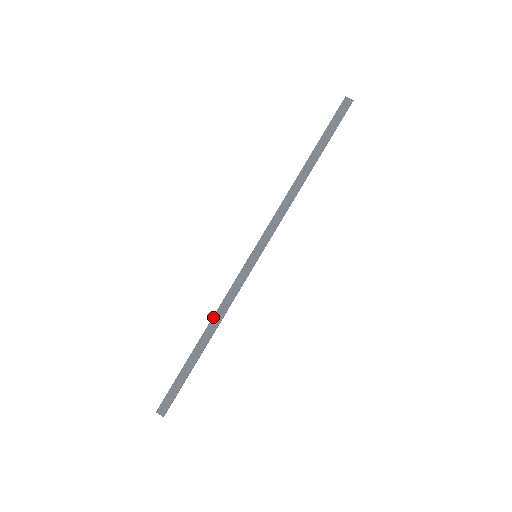
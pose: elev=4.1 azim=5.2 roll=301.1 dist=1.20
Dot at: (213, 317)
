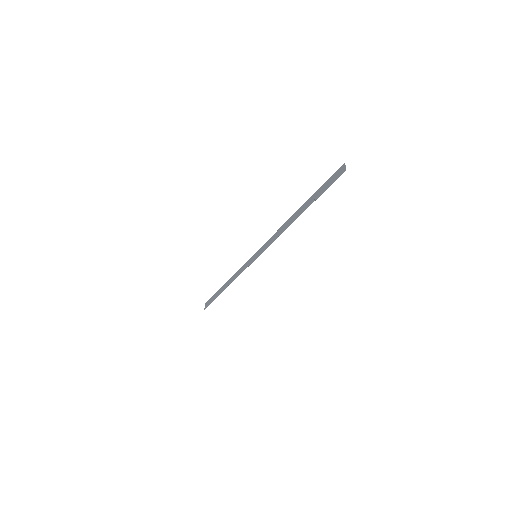
Dot at: (232, 276)
